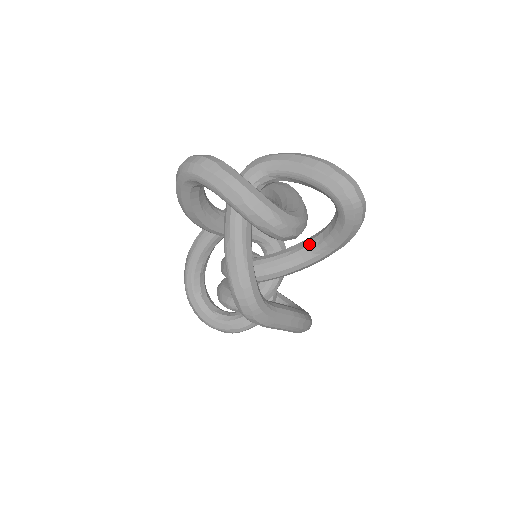
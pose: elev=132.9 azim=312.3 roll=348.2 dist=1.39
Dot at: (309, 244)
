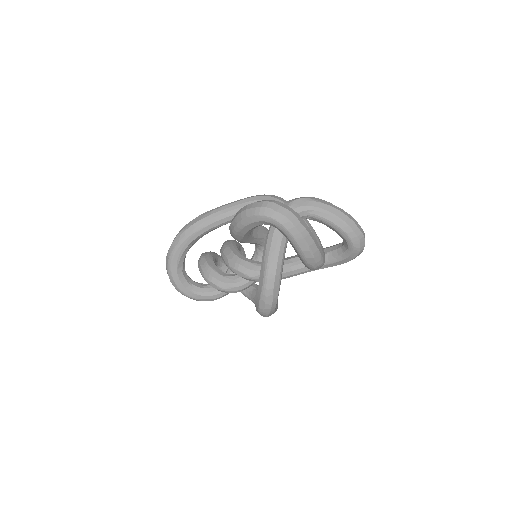
Dot at: occluded
